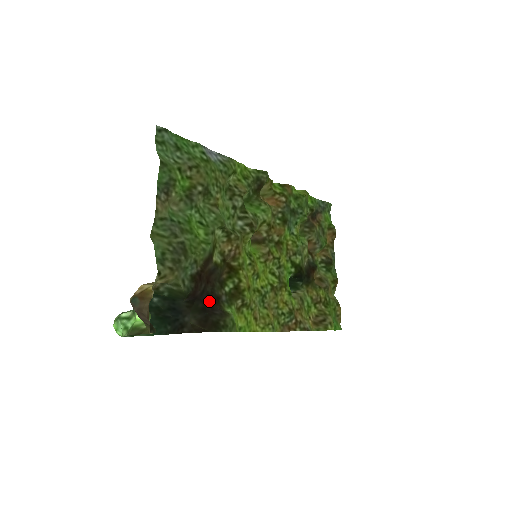
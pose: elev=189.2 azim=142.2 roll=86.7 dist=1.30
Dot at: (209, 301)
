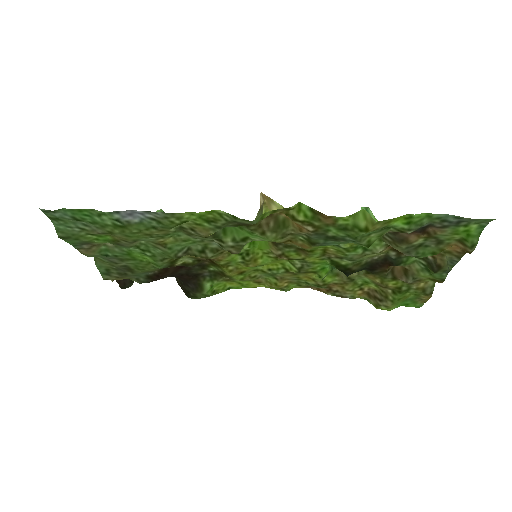
Dot at: (183, 278)
